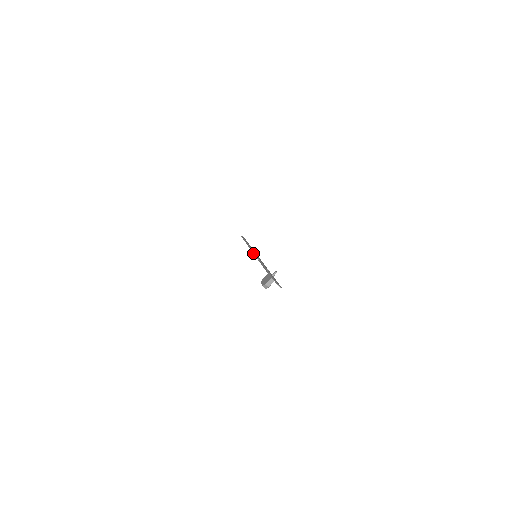
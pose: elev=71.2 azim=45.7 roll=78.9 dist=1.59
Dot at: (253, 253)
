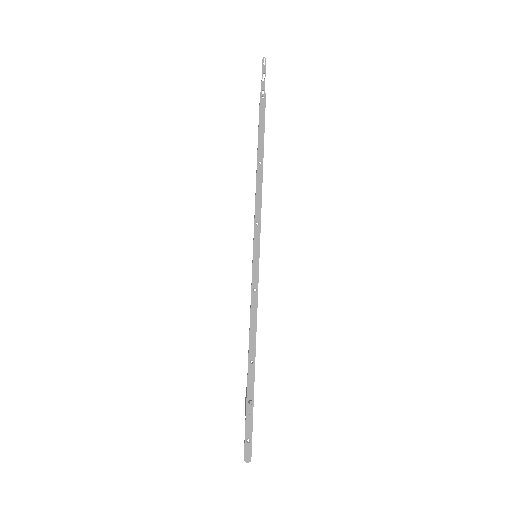
Dot at: (253, 241)
